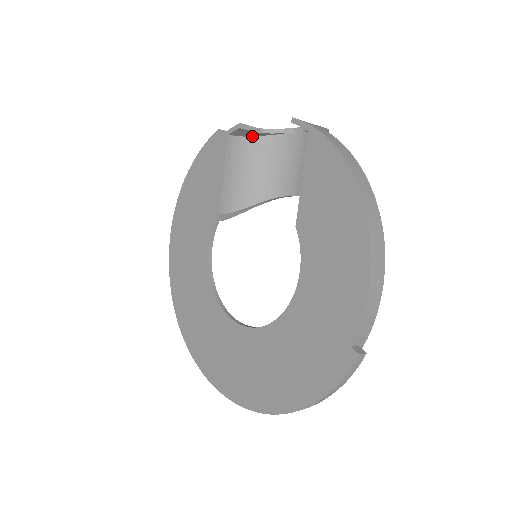
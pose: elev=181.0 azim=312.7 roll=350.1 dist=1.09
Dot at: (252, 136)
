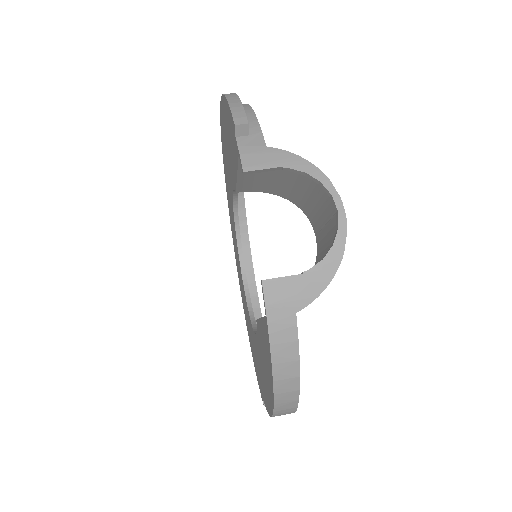
Dot at: (279, 157)
